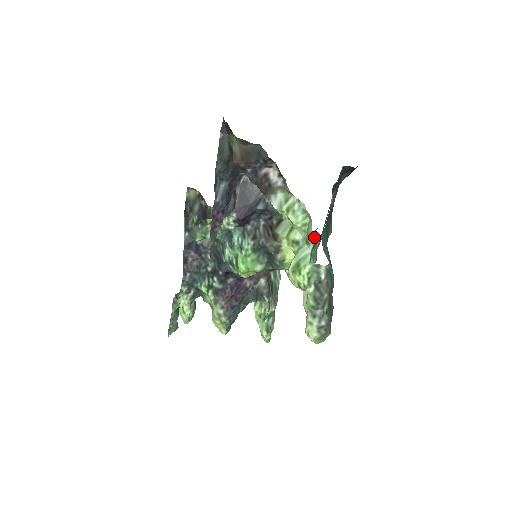
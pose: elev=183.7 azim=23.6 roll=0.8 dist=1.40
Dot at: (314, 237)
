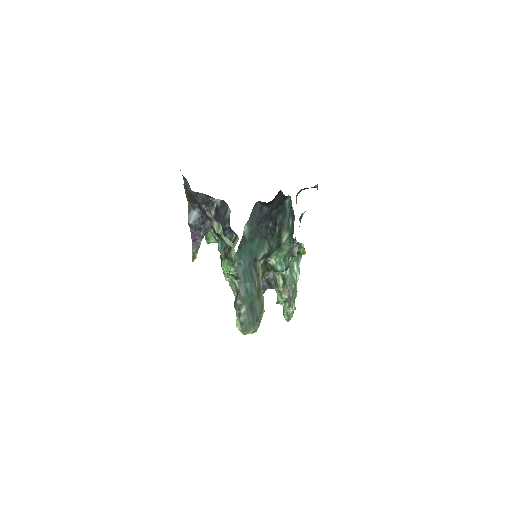
Dot at: occluded
